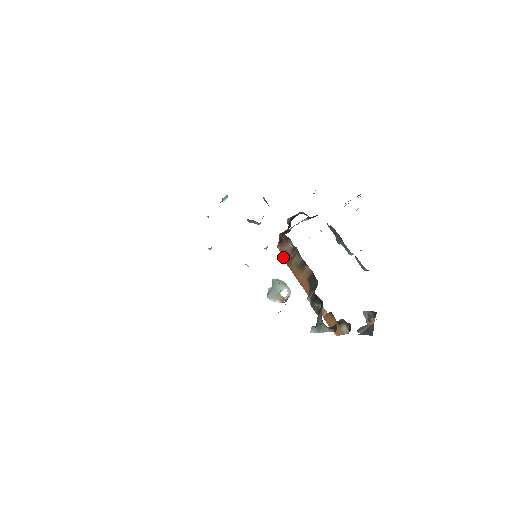
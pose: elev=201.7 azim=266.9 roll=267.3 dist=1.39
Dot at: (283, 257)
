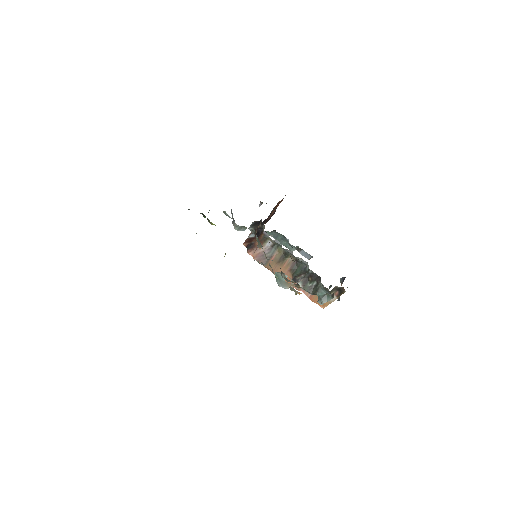
Dot at: (258, 260)
